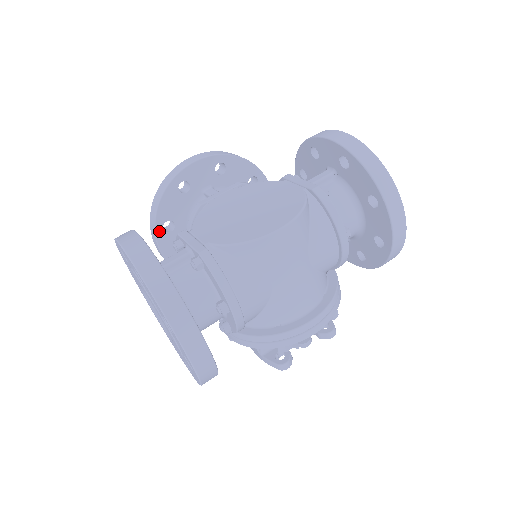
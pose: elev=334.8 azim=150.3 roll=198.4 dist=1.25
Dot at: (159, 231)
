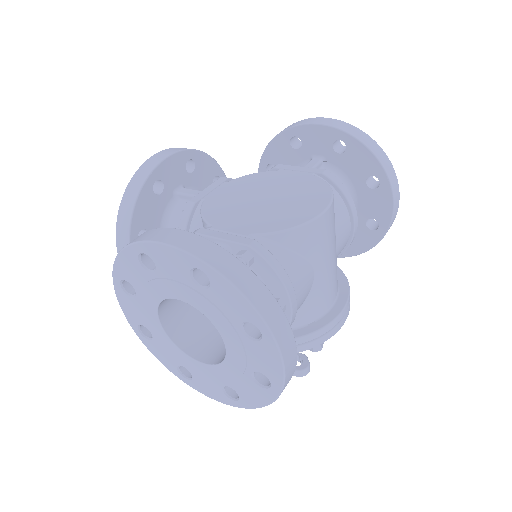
Dot at: occluded
